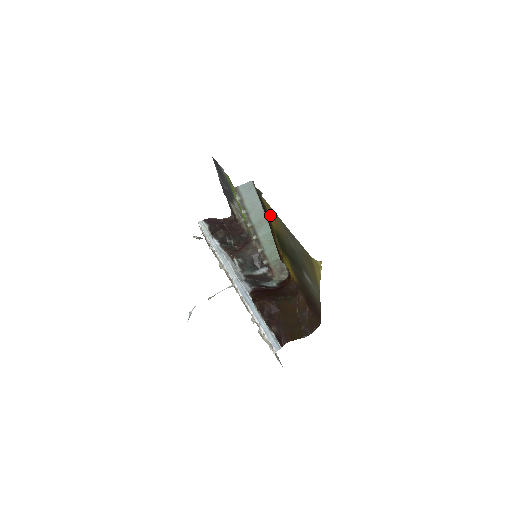
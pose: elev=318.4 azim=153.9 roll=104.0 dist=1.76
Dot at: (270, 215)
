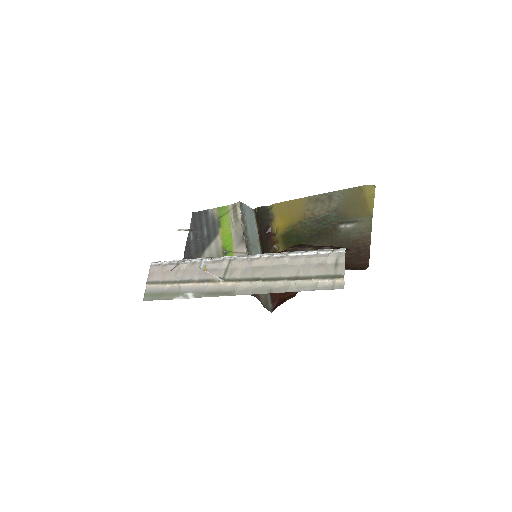
Dot at: (281, 218)
